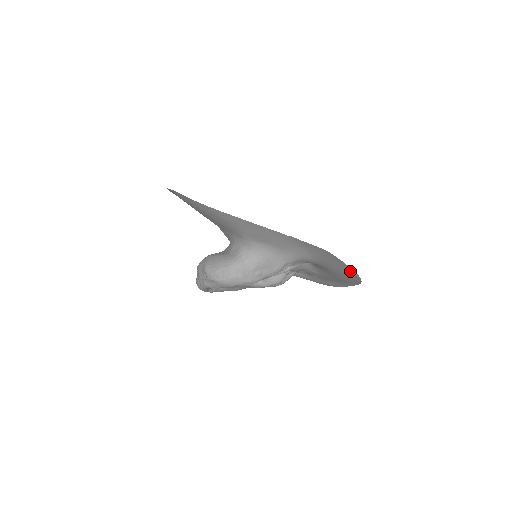
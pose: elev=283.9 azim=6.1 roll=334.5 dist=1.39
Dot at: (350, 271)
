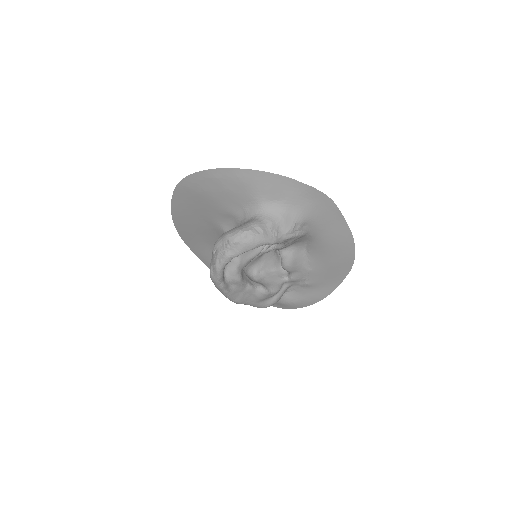
Dot at: (347, 234)
